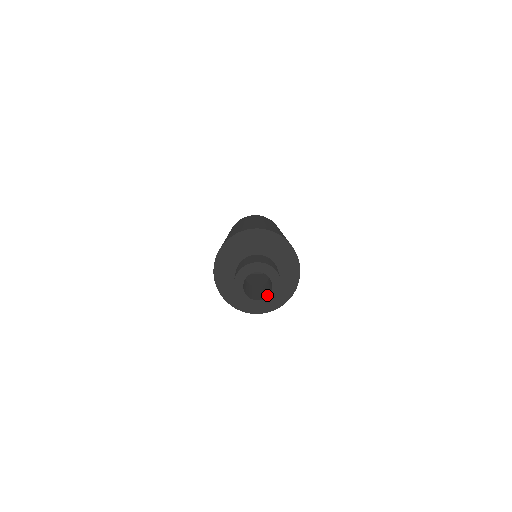
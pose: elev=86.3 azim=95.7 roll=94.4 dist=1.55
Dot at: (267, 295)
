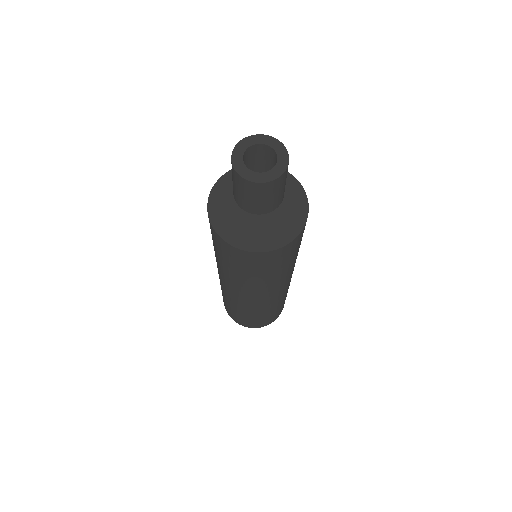
Dot at: (270, 172)
